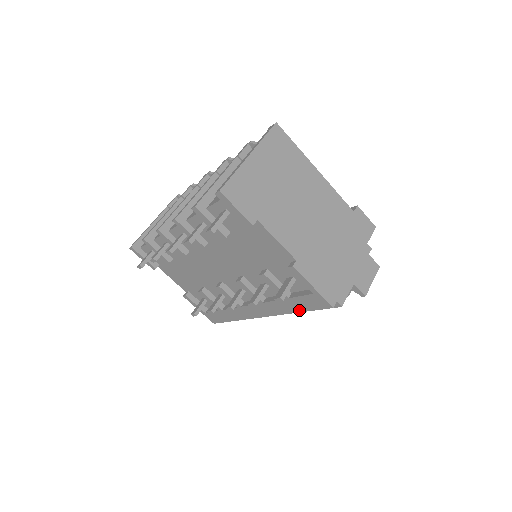
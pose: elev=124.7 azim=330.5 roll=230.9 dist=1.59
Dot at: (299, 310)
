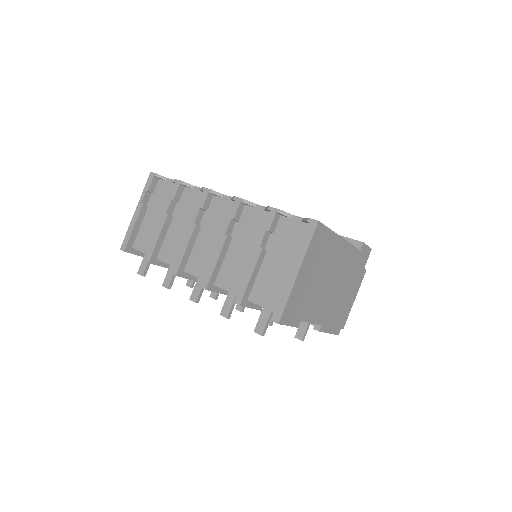
Dot at: occluded
